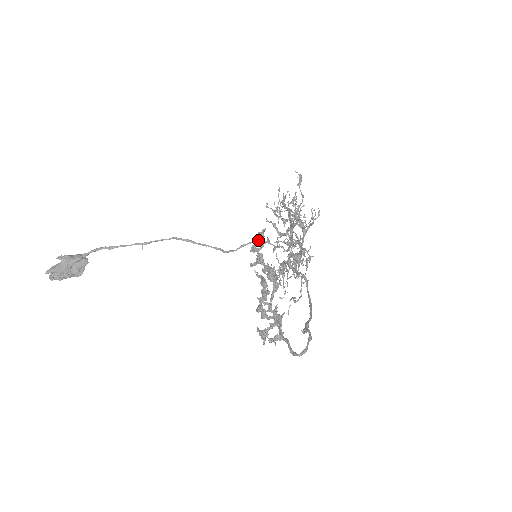
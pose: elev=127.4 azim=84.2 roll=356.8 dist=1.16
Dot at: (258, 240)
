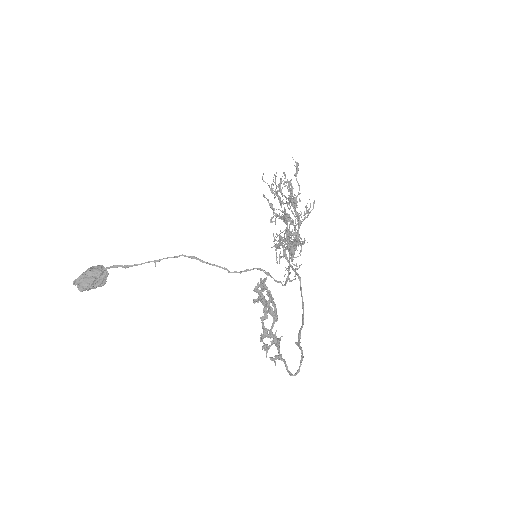
Dot at: (260, 286)
